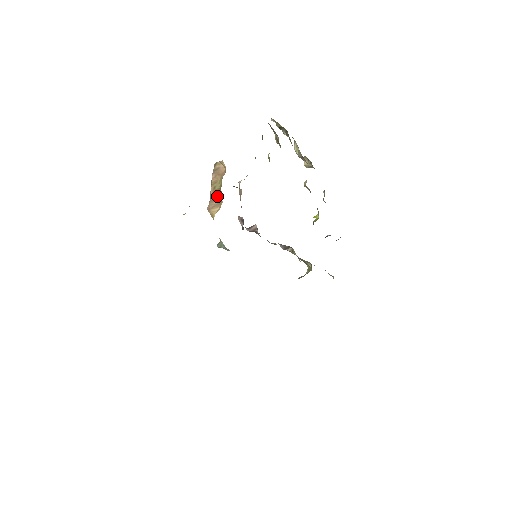
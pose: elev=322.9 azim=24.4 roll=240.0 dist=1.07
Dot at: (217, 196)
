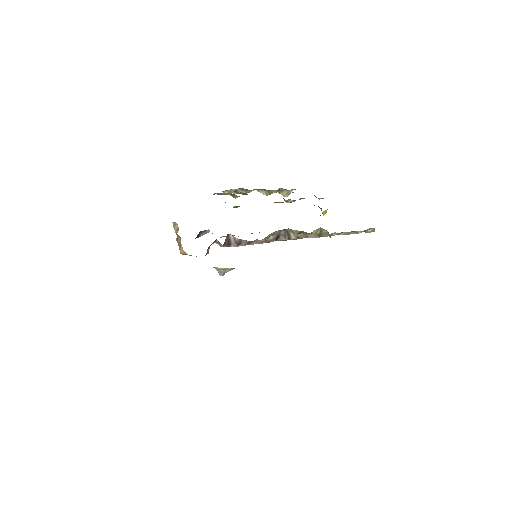
Dot at: (179, 240)
